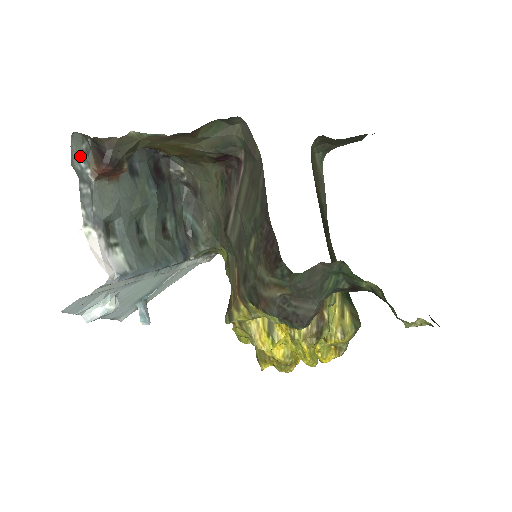
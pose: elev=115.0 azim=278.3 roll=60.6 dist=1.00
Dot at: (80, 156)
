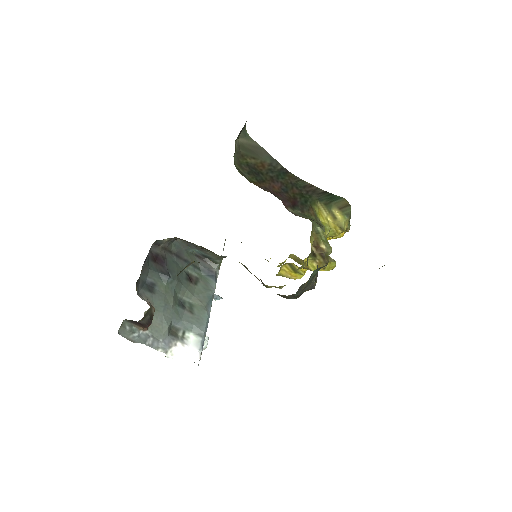
Dot at: (131, 334)
